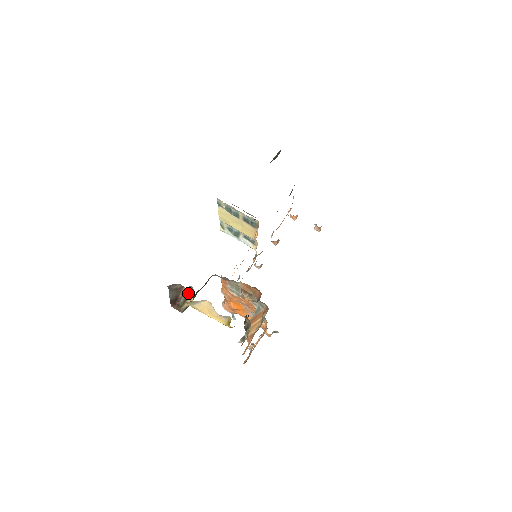
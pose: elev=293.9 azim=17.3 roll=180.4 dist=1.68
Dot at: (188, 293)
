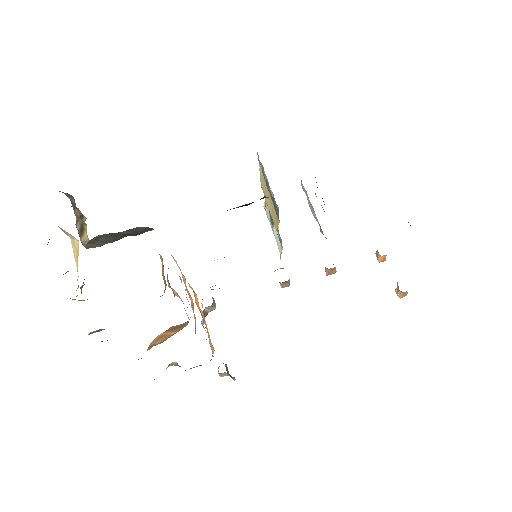
Dot at: (82, 220)
